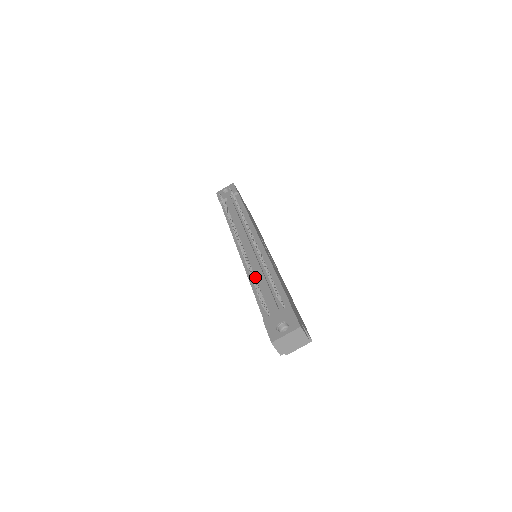
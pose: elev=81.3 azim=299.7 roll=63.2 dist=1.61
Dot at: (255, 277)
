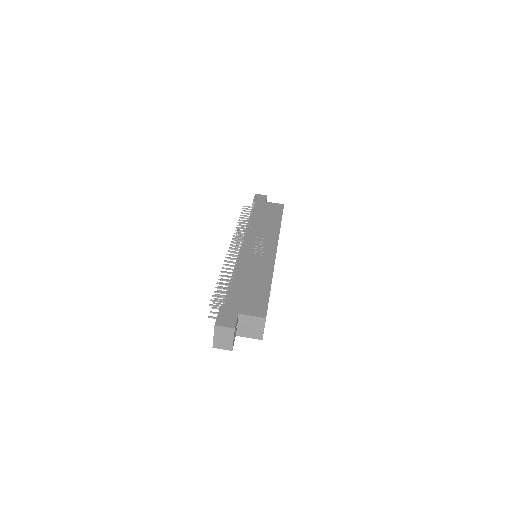
Dot at: occluded
